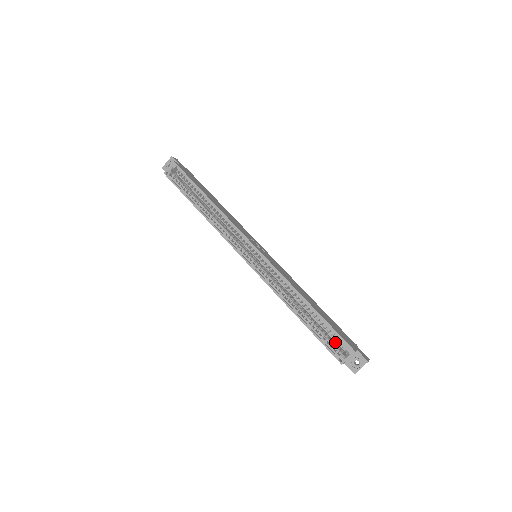
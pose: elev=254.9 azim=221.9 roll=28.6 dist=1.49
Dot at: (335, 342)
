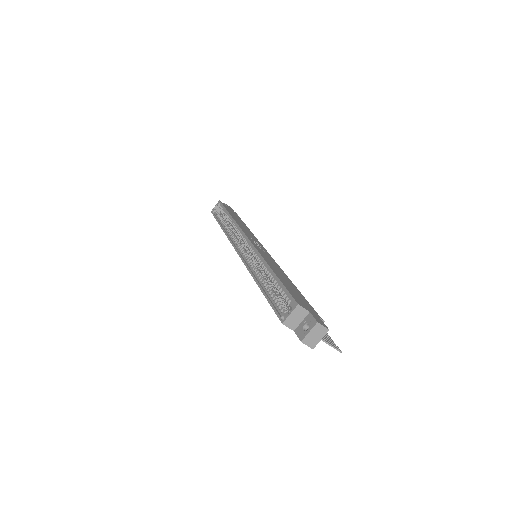
Dot at: (288, 306)
